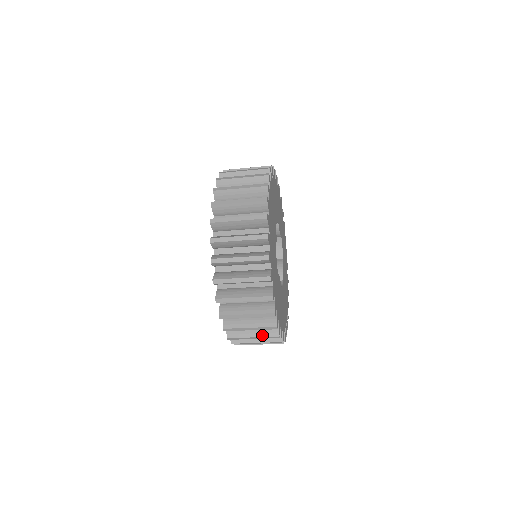
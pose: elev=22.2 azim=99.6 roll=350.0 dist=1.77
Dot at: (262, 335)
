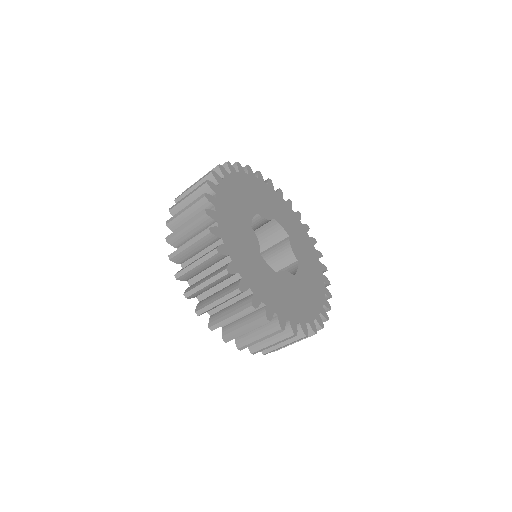
Dot at: (290, 341)
